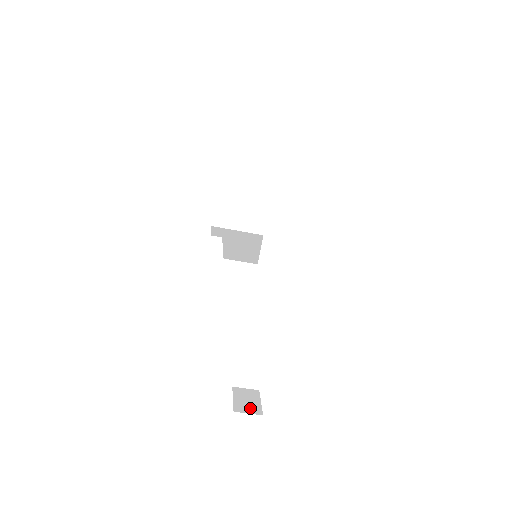
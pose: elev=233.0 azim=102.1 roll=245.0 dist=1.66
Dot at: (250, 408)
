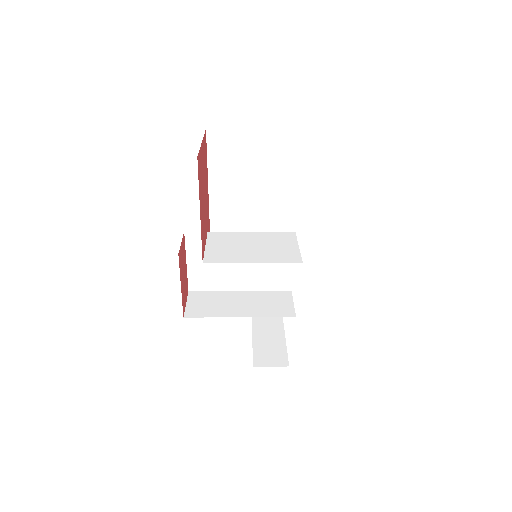
Dot at: occluded
